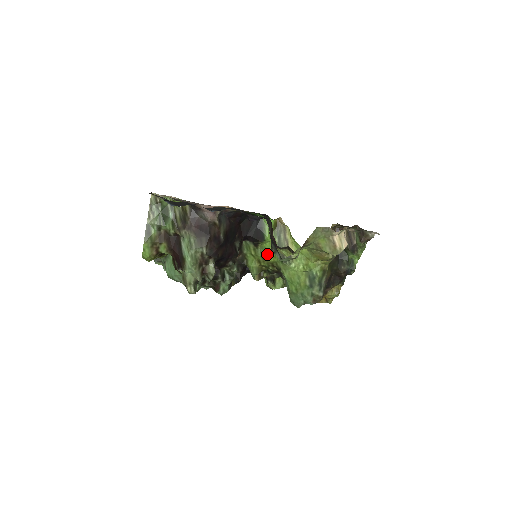
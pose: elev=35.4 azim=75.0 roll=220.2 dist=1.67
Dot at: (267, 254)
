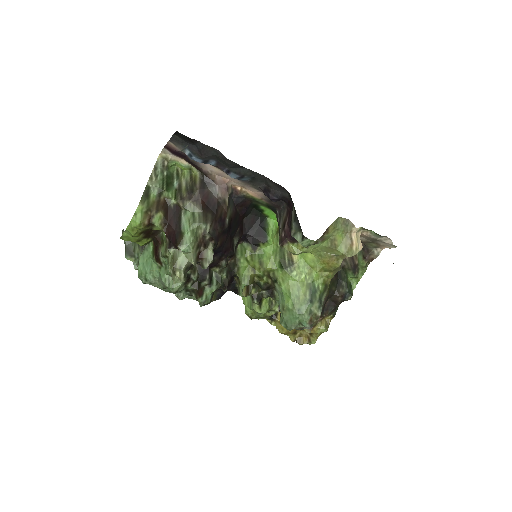
Dot at: (265, 260)
